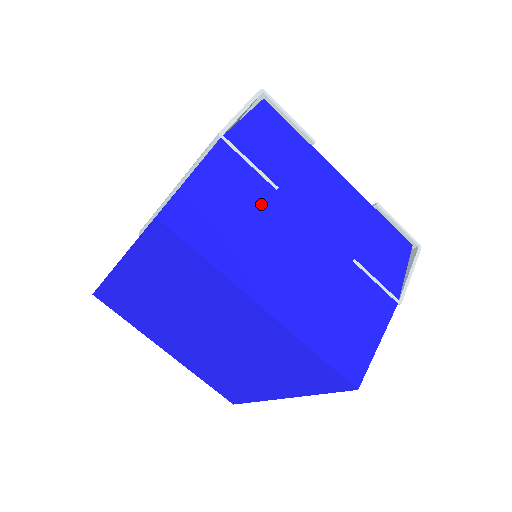
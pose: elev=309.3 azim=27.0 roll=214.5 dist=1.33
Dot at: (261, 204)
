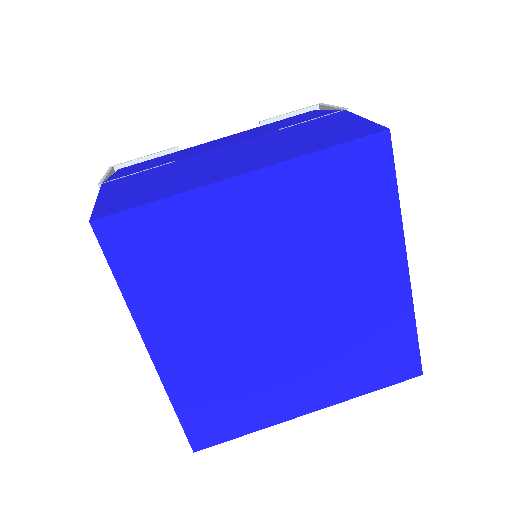
Dot at: (170, 170)
